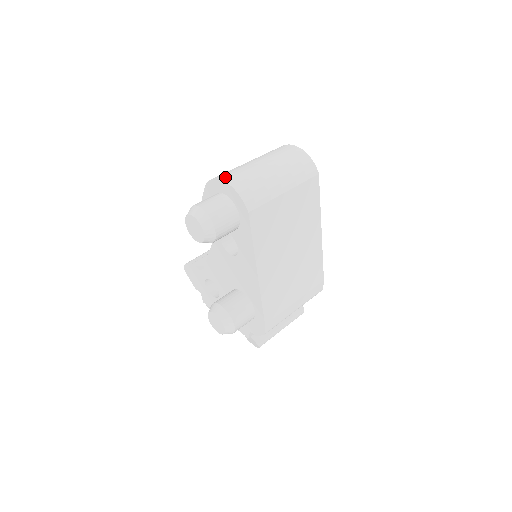
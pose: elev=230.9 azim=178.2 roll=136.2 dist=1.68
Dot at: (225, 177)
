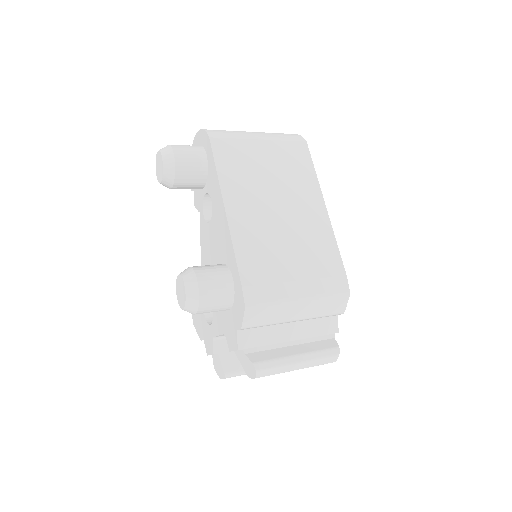
Dot at: occluded
